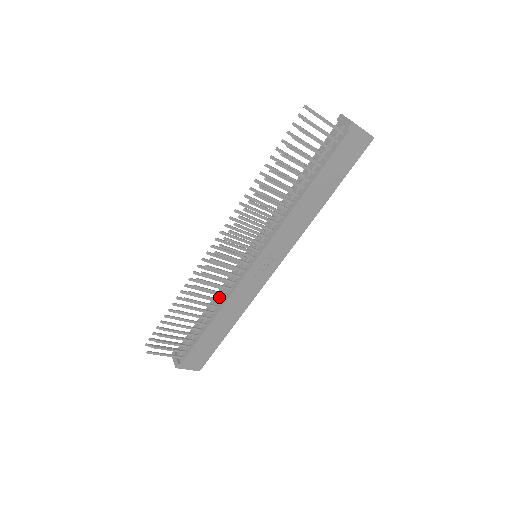
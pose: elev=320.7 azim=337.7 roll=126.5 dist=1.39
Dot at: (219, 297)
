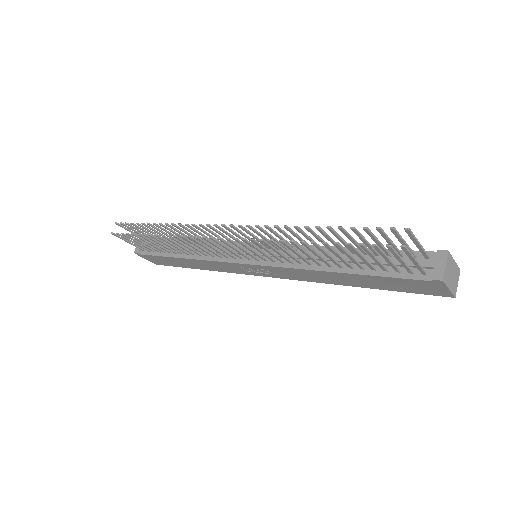
Dot at: occluded
